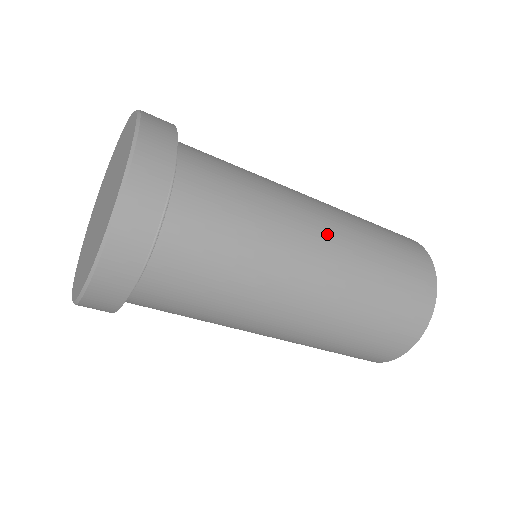
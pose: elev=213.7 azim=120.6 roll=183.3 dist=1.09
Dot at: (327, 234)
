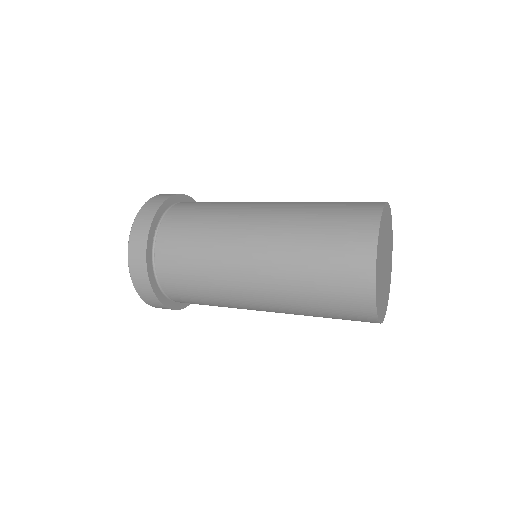
Dot at: (255, 263)
